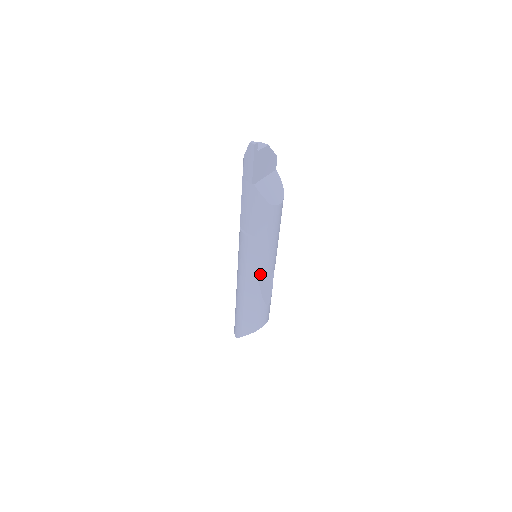
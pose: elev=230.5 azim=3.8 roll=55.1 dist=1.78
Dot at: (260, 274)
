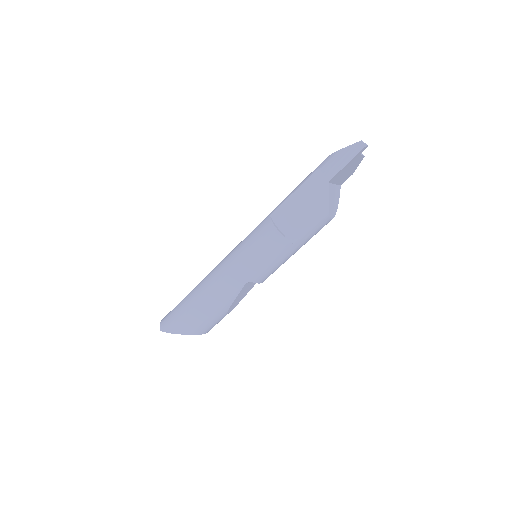
Dot at: (255, 276)
